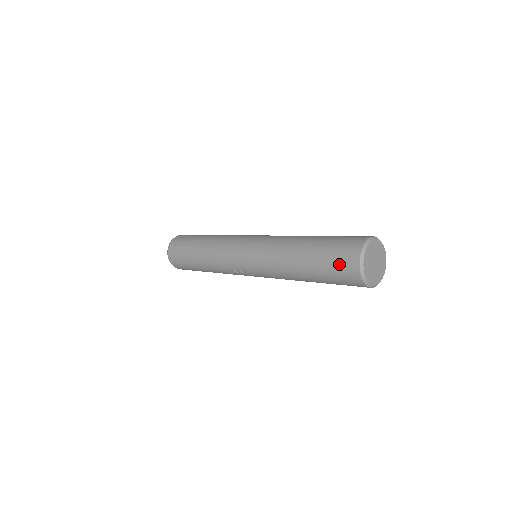
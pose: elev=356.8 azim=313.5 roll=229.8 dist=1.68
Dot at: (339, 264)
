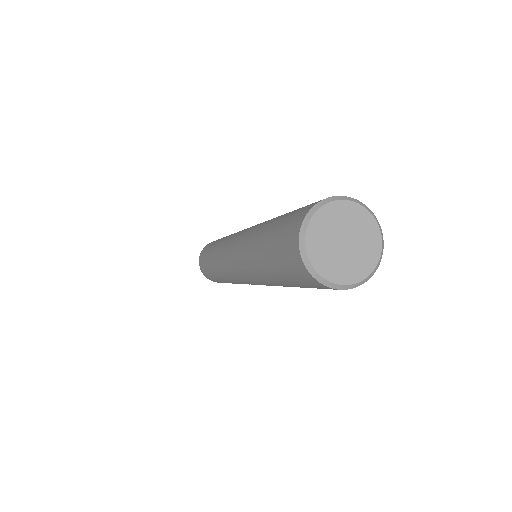
Dot at: (303, 283)
